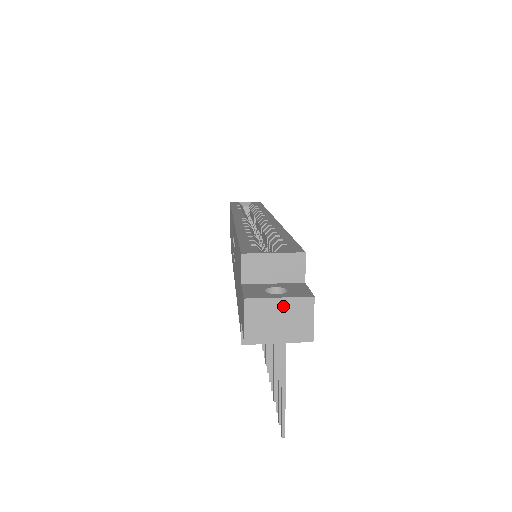
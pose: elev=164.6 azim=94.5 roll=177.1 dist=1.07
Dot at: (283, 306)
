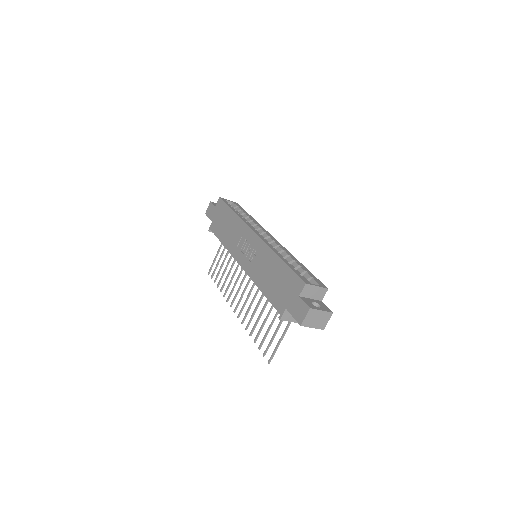
Dot at: (321, 314)
